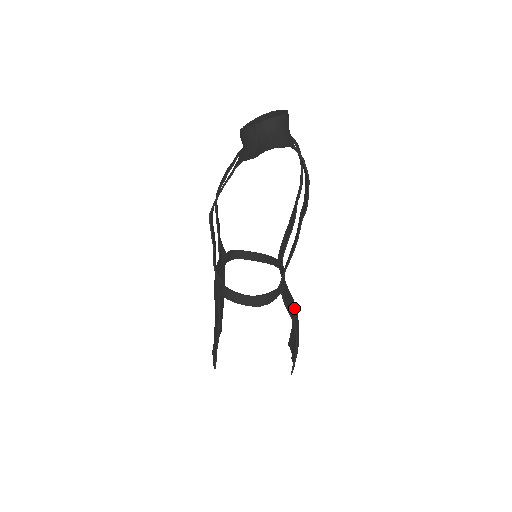
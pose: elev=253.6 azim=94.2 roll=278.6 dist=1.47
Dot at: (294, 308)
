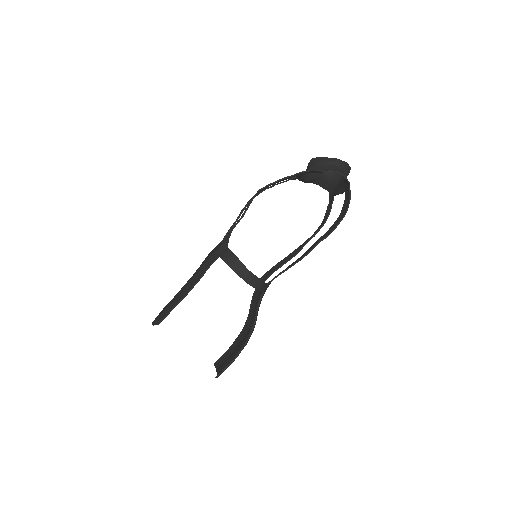
Dot at: occluded
